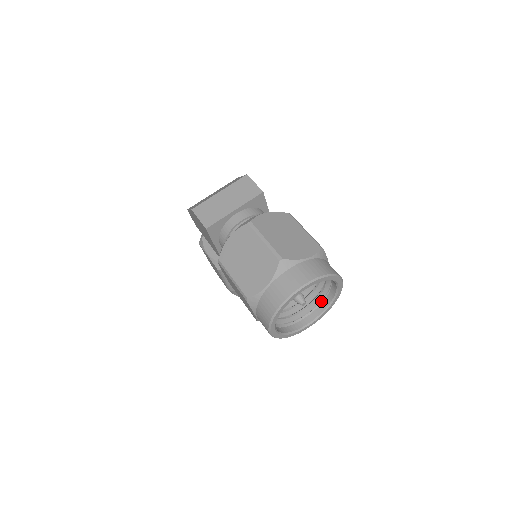
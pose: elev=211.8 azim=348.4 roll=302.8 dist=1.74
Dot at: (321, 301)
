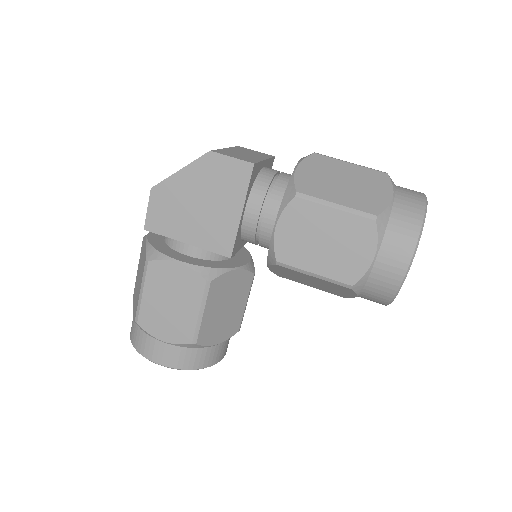
Dot at: occluded
